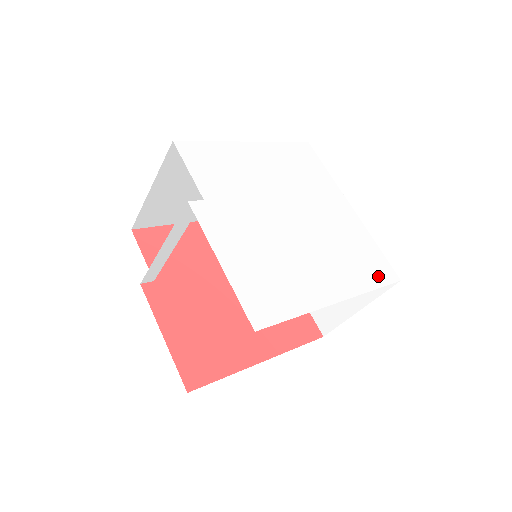
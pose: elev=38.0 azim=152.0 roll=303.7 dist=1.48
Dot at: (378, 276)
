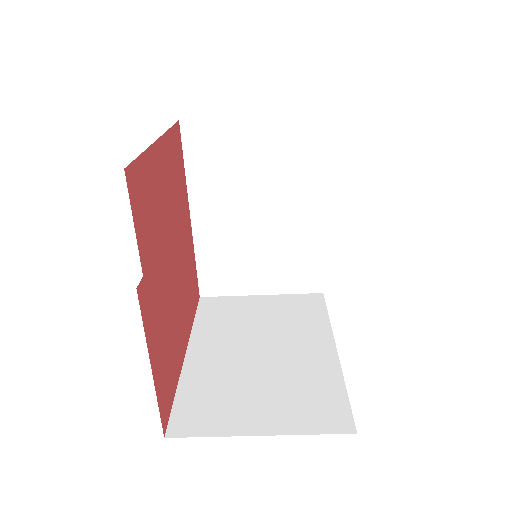
Dot at: occluded
